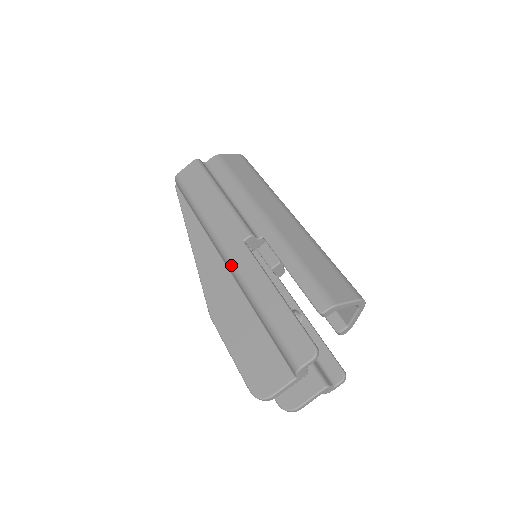
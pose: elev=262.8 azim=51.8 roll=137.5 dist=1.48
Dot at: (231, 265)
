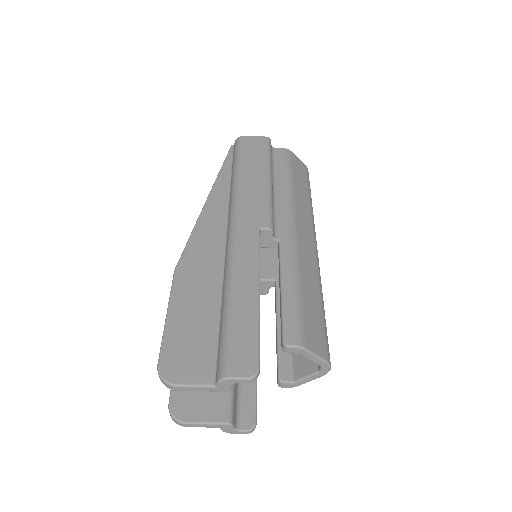
Dot at: (232, 240)
